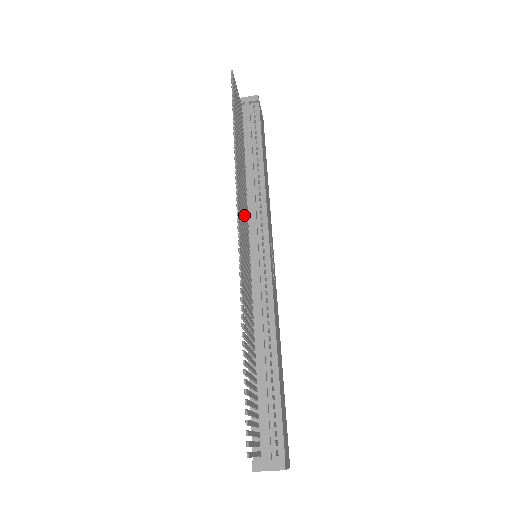
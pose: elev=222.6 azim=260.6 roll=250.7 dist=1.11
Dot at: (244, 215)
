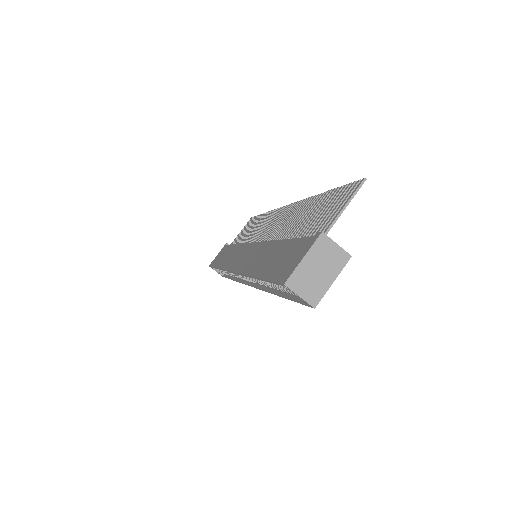
Dot at: occluded
